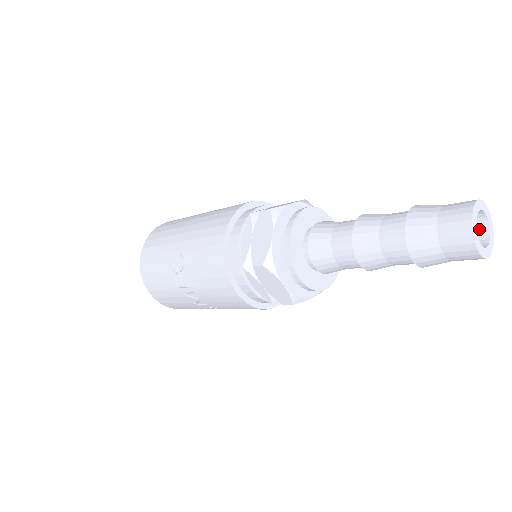
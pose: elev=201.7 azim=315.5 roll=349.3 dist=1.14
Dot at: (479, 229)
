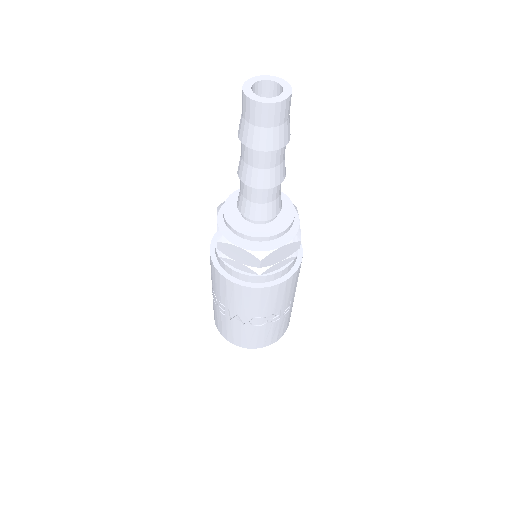
Dot at: (280, 93)
